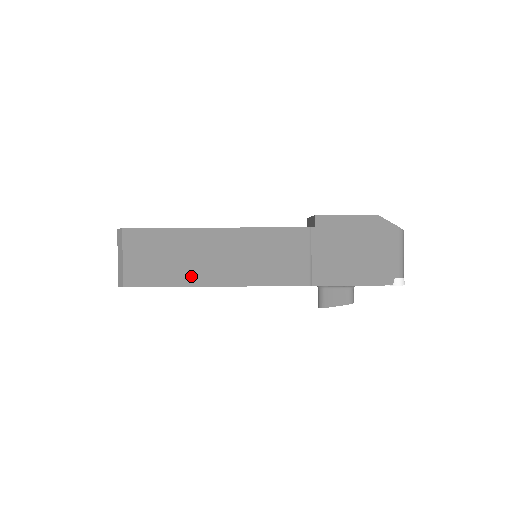
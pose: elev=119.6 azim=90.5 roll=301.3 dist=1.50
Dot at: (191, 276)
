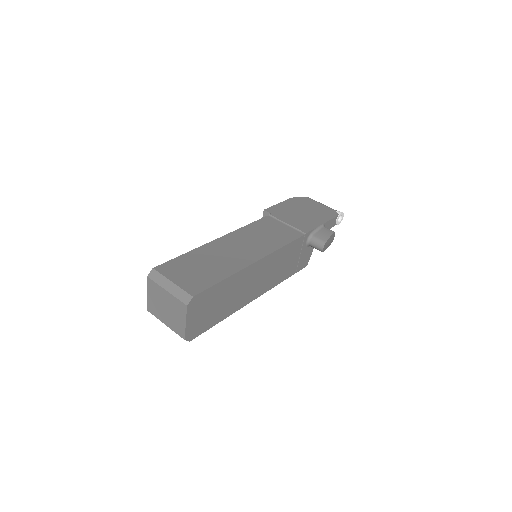
Dot at: (233, 265)
